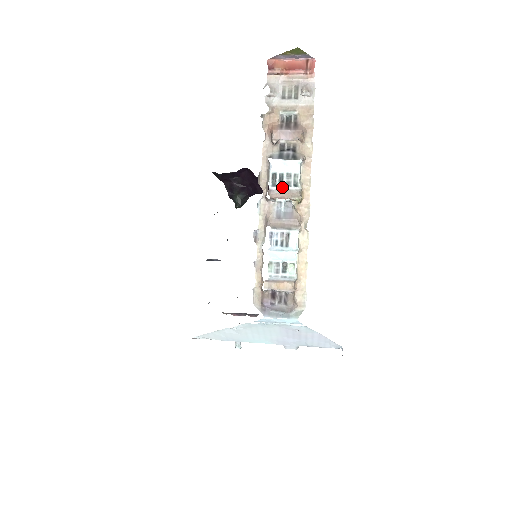
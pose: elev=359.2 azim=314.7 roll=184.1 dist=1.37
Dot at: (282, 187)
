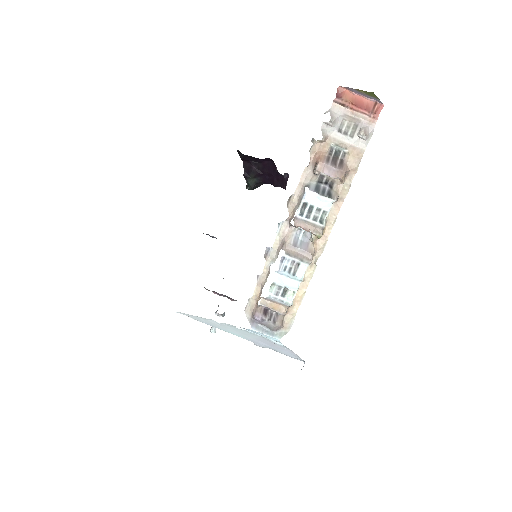
Dot at: (308, 219)
